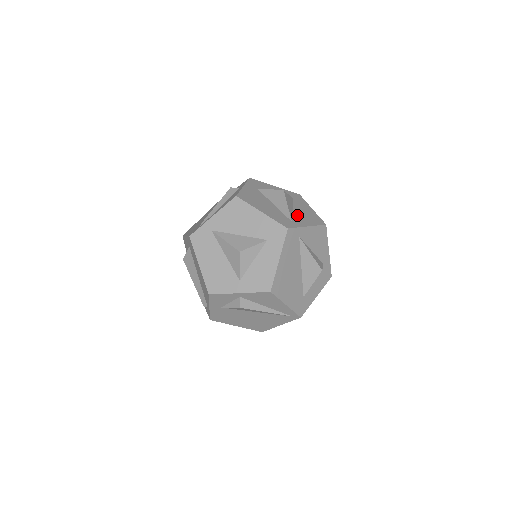
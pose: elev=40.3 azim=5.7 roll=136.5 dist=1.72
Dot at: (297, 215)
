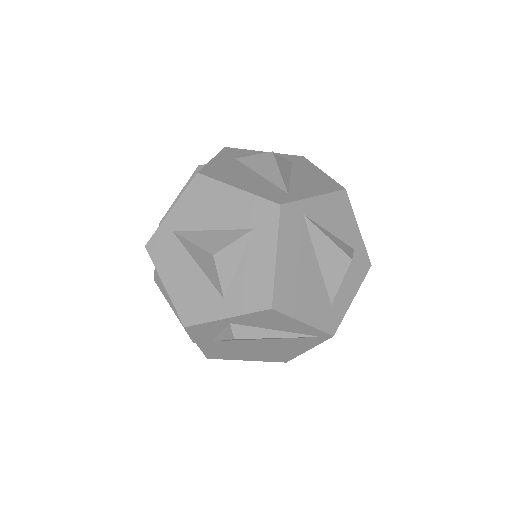
Dot at: (297, 183)
